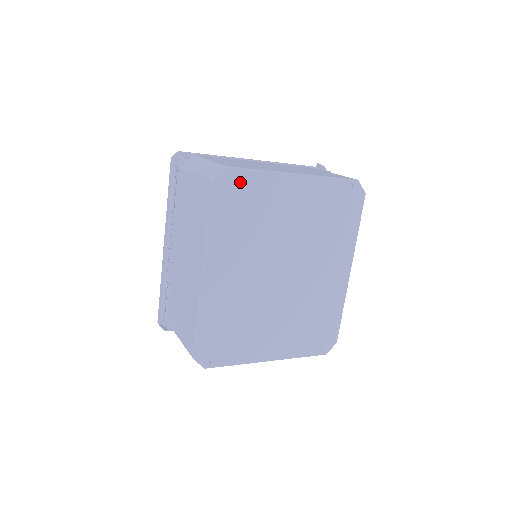
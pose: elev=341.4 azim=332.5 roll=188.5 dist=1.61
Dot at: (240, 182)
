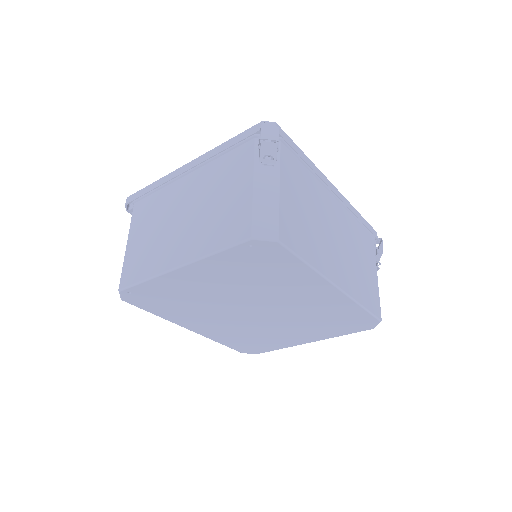
Dot at: (140, 293)
